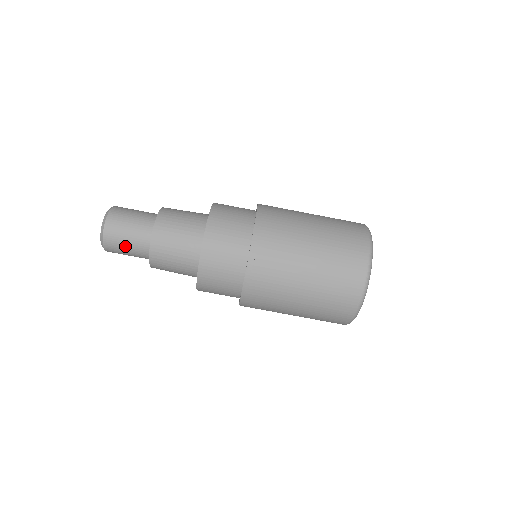
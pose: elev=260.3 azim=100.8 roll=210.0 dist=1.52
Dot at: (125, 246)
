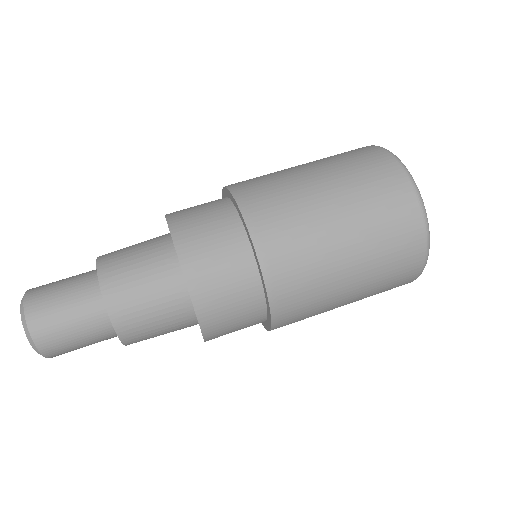
Dot at: (62, 306)
